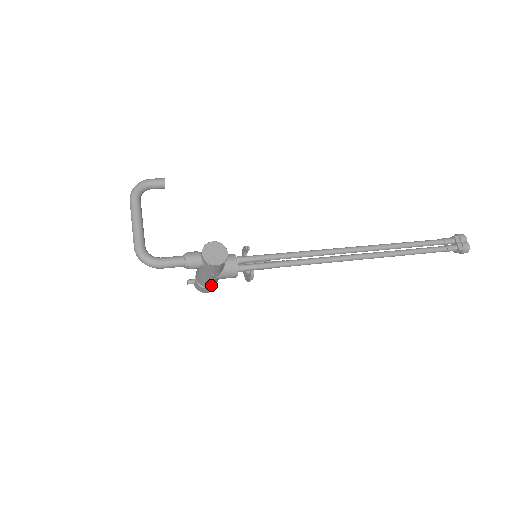
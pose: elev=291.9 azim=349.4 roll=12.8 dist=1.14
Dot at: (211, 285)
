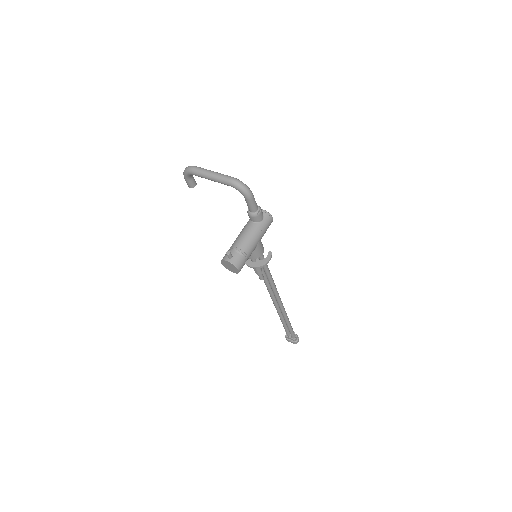
Dot at: (249, 255)
